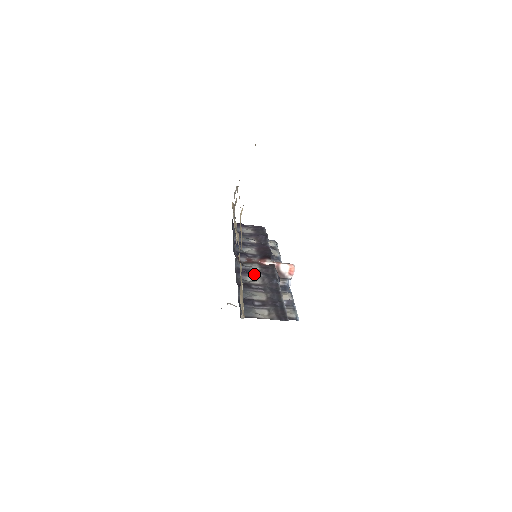
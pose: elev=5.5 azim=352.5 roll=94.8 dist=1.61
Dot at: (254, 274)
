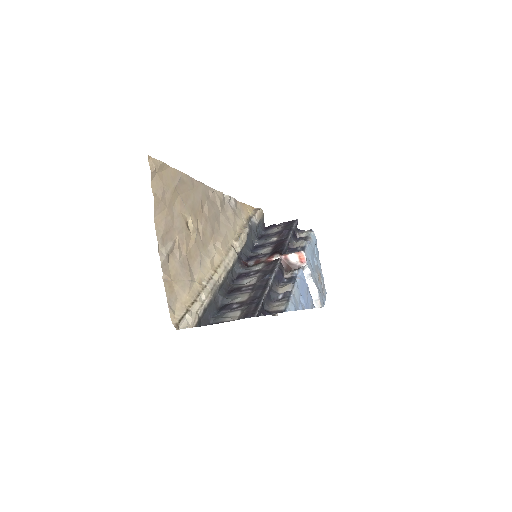
Dot at: (251, 275)
